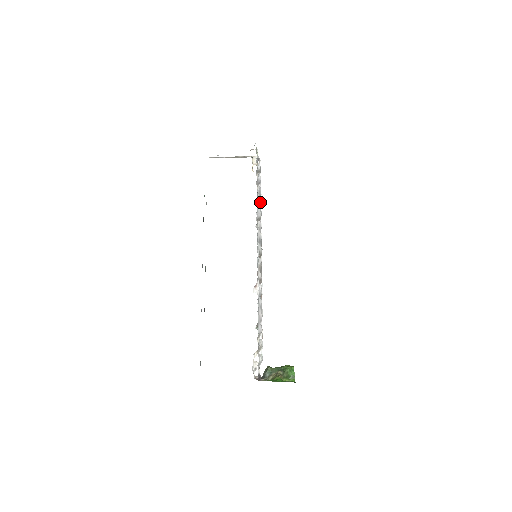
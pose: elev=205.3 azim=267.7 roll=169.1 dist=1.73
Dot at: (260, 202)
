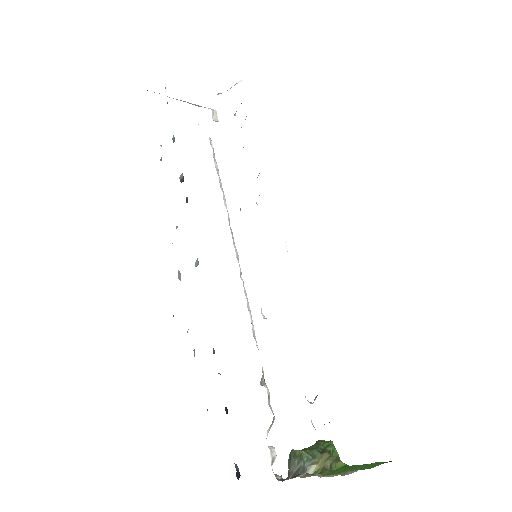
Dot at: occluded
